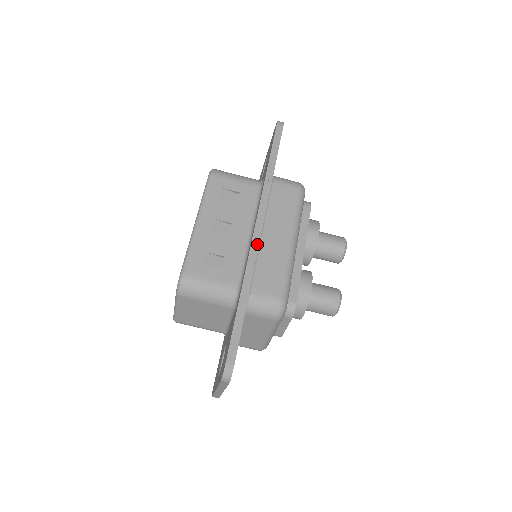
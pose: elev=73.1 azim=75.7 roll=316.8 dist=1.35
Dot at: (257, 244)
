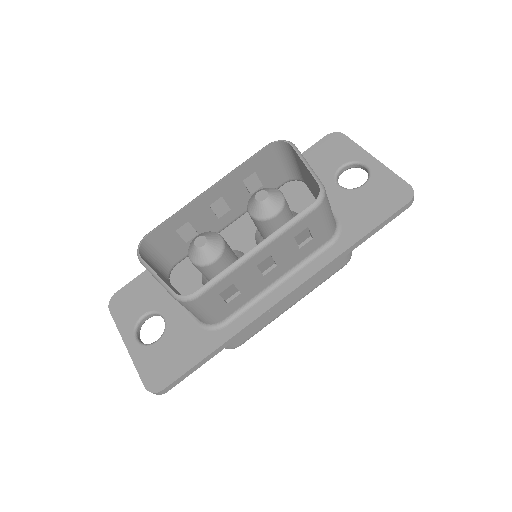
Dot at: (273, 310)
